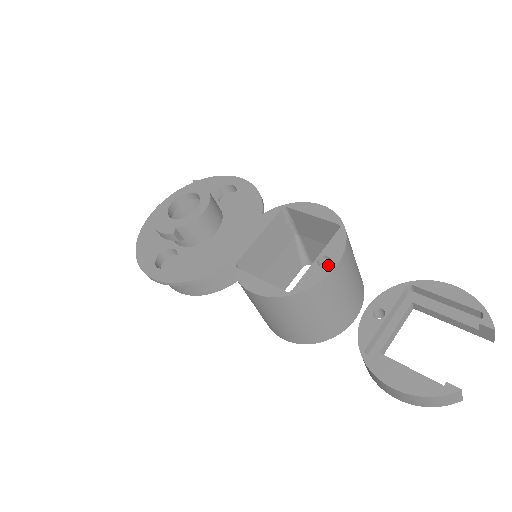
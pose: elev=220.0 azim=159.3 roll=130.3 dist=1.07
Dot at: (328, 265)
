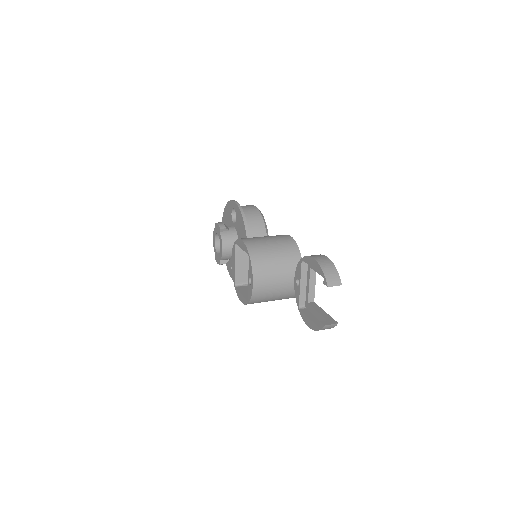
Dot at: (251, 284)
